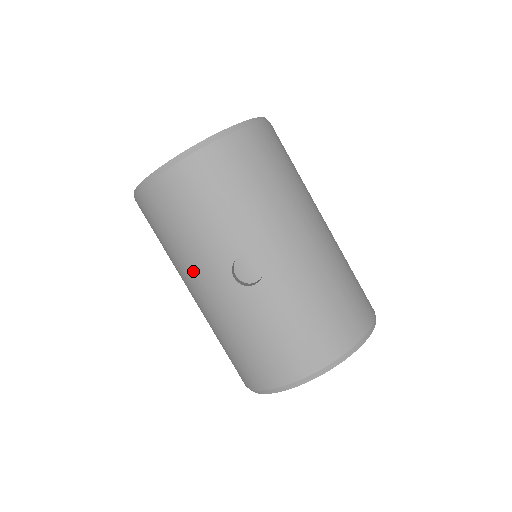
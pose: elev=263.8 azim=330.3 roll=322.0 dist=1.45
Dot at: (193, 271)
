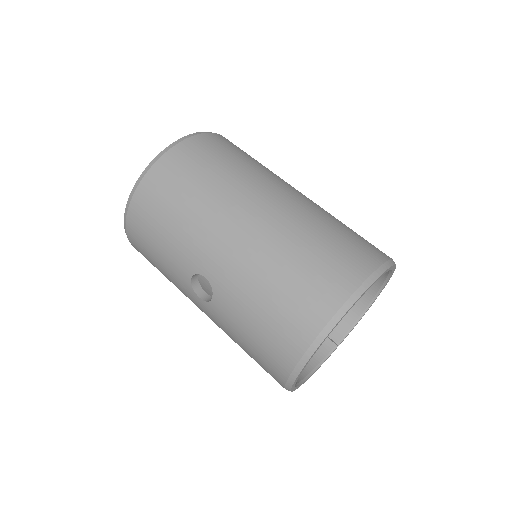
Dot at: occluded
